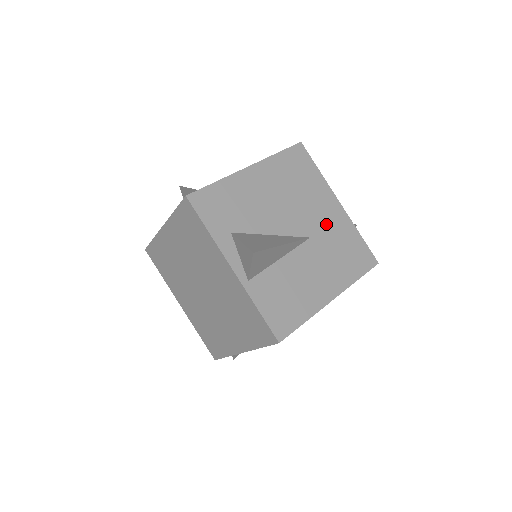
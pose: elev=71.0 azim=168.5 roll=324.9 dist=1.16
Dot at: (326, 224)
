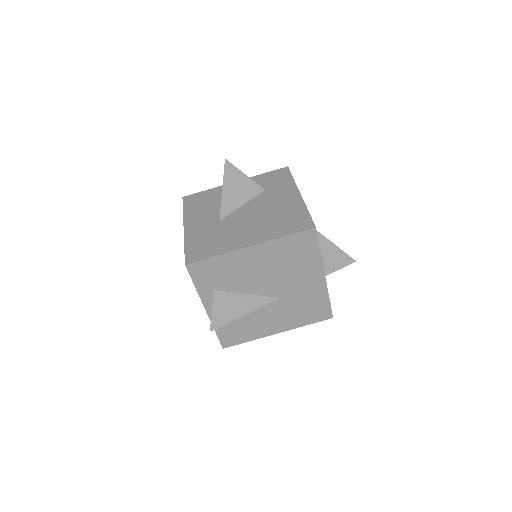
Dot at: (301, 290)
